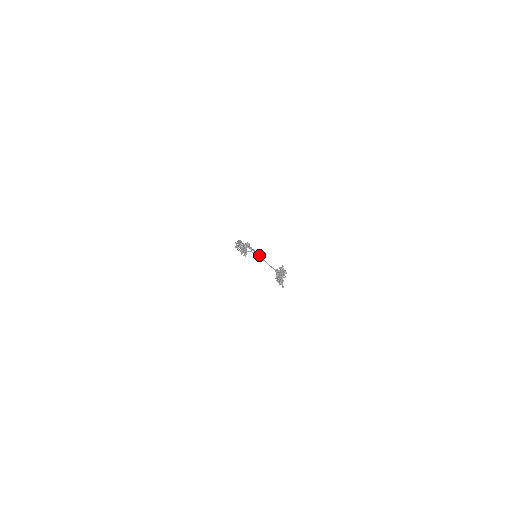
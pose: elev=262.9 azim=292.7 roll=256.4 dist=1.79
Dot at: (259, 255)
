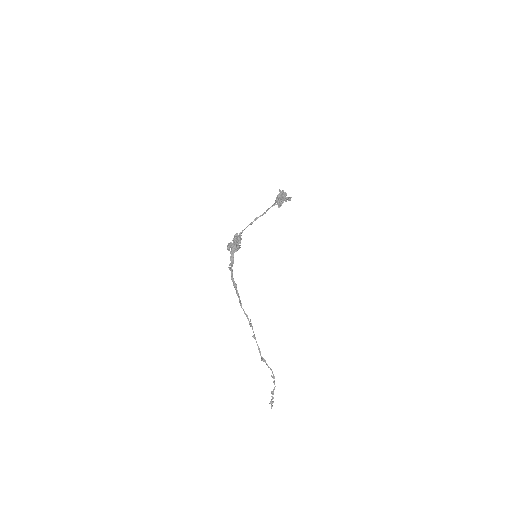
Dot at: (252, 222)
